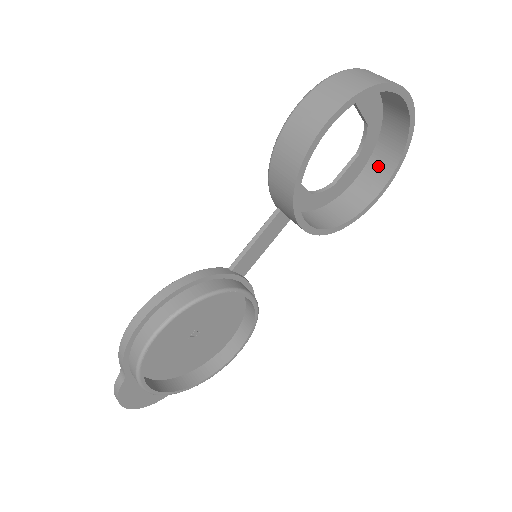
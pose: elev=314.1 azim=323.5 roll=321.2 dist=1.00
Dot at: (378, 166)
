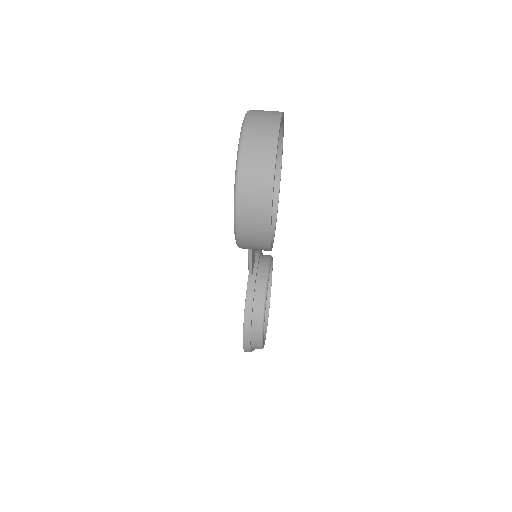
Dot at: occluded
